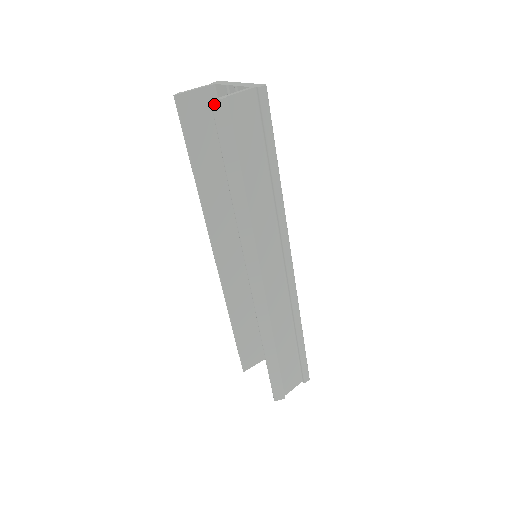
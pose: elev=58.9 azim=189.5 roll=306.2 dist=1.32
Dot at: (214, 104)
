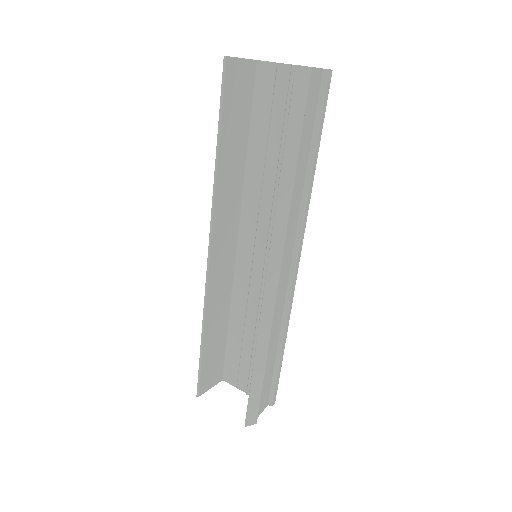
Dot at: (298, 69)
